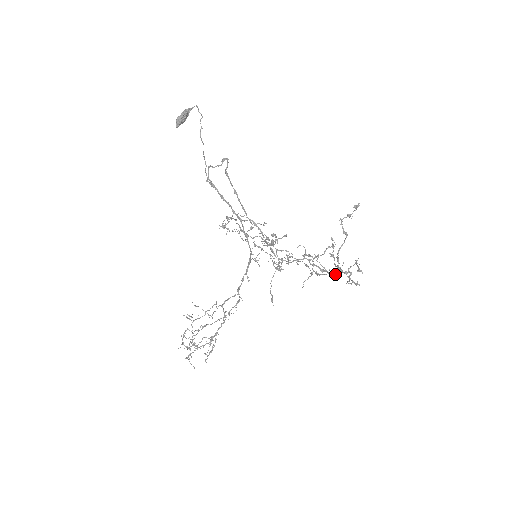
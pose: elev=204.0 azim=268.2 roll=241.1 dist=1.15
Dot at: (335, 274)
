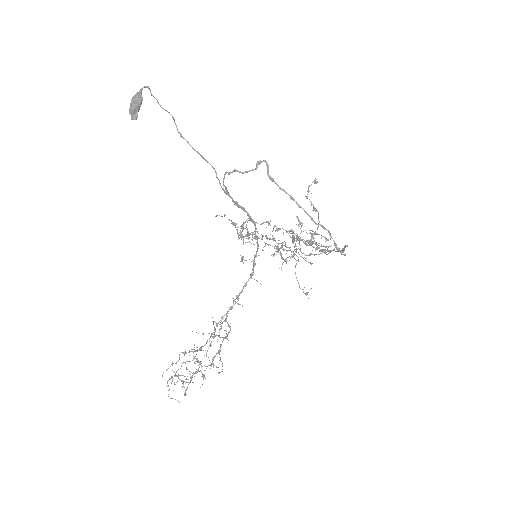
Dot at: (325, 250)
